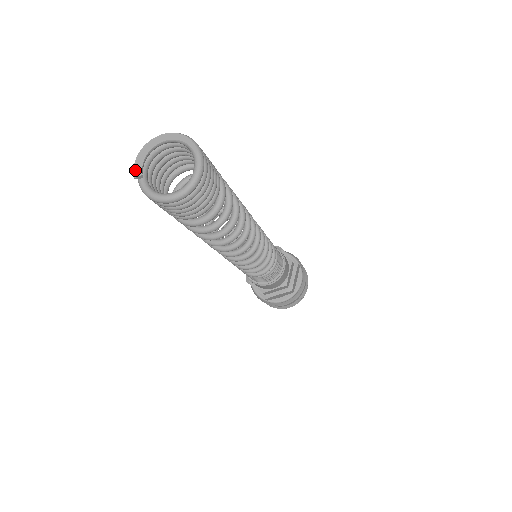
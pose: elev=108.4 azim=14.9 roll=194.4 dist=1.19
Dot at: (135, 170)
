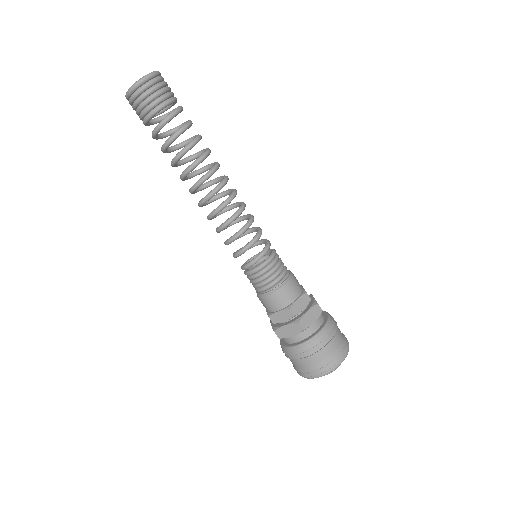
Dot at: occluded
